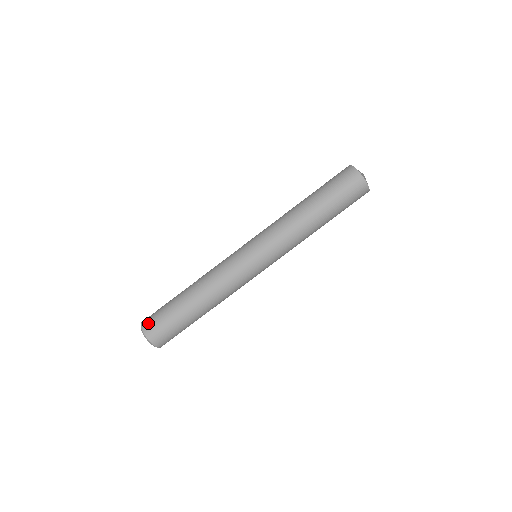
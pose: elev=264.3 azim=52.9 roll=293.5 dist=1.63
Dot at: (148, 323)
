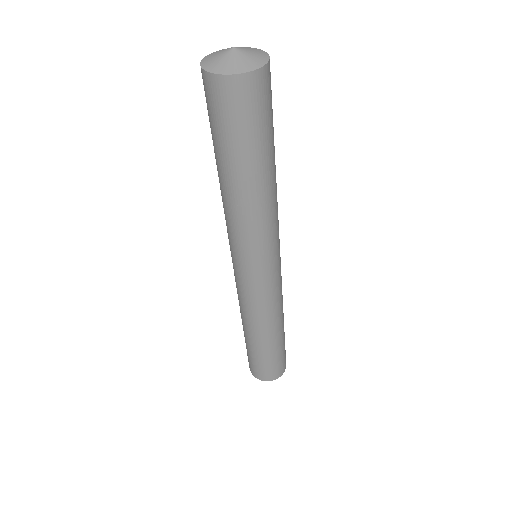
Dot at: (249, 364)
